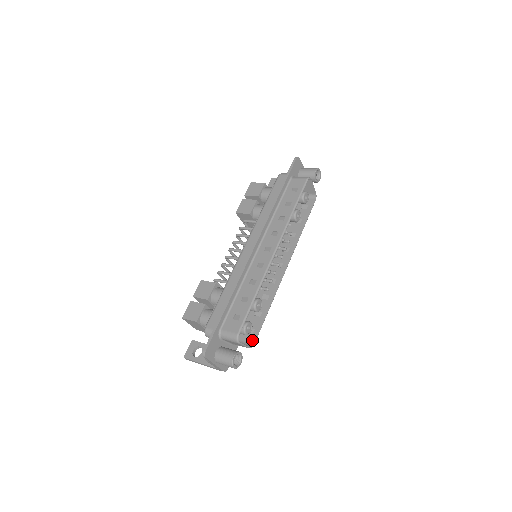
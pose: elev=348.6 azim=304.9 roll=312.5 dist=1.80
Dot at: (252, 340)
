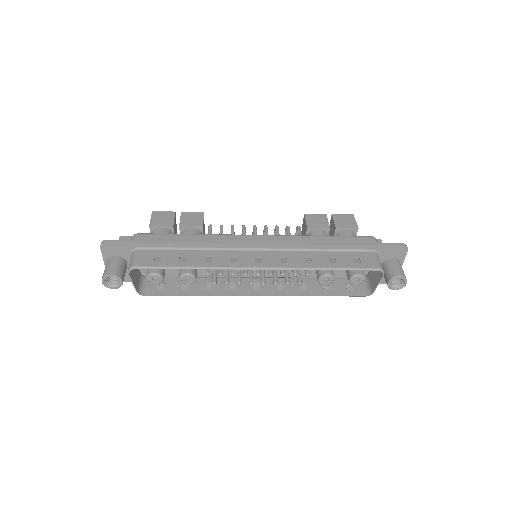
Dot at: (149, 291)
